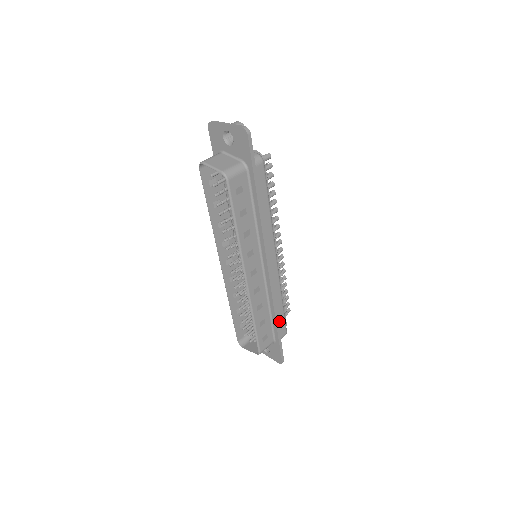
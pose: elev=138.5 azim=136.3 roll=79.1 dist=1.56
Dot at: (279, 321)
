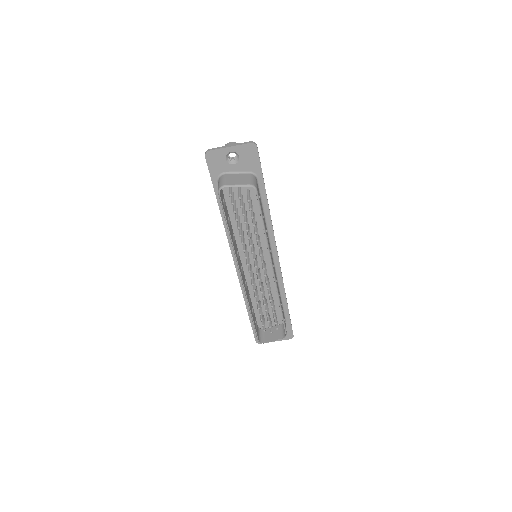
Dot at: occluded
